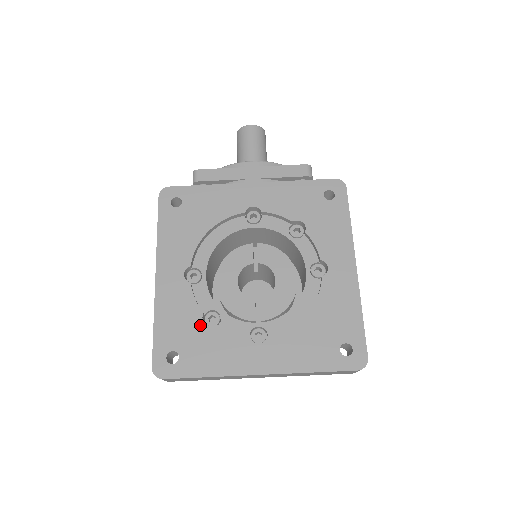
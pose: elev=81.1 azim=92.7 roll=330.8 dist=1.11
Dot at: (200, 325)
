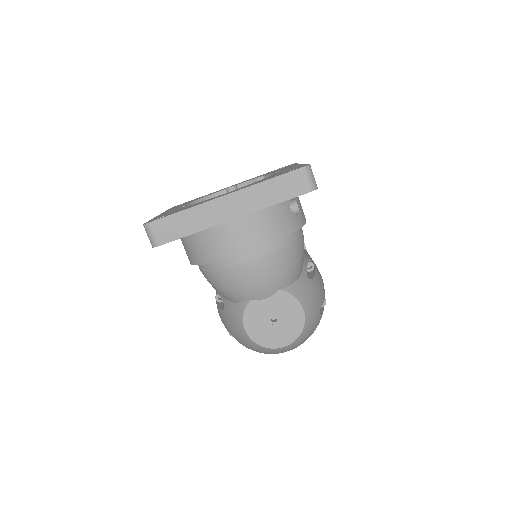
Dot at: (184, 207)
